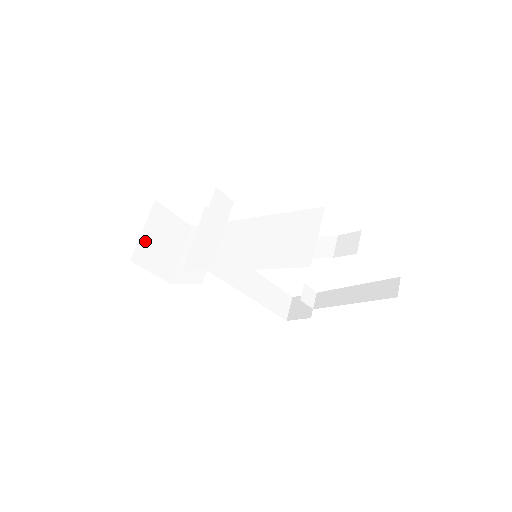
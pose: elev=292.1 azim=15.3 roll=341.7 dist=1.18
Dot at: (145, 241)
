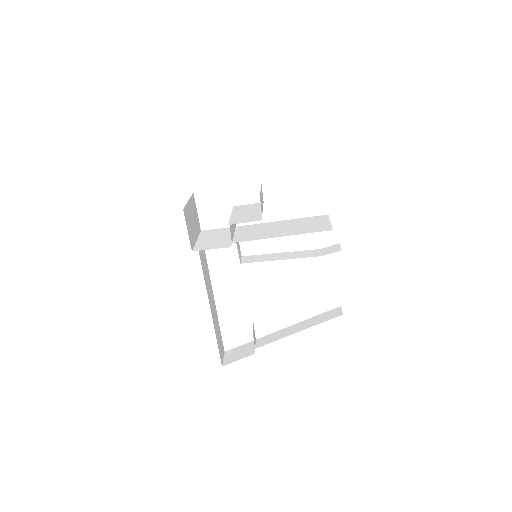
Dot at: (188, 208)
